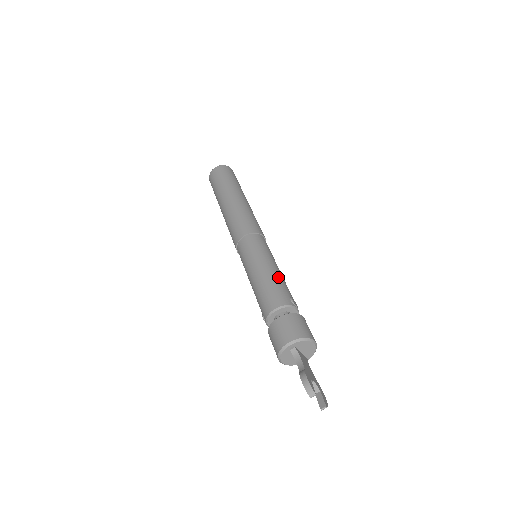
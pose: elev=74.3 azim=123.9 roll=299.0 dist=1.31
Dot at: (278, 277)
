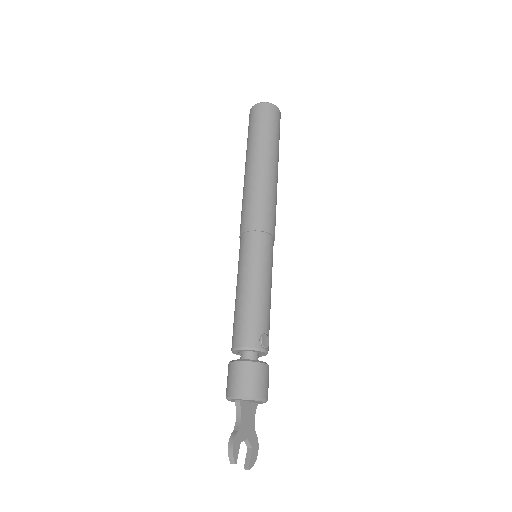
Dot at: (259, 304)
